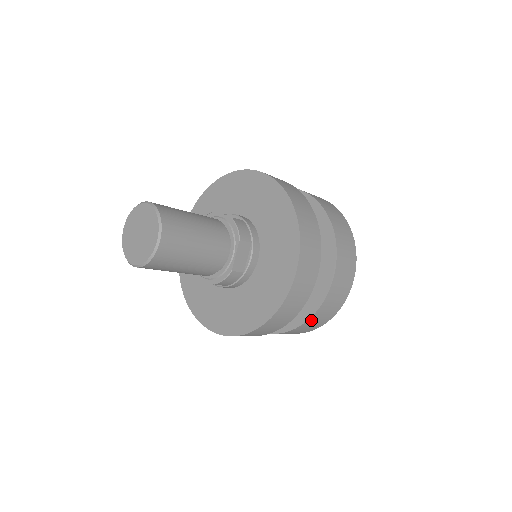
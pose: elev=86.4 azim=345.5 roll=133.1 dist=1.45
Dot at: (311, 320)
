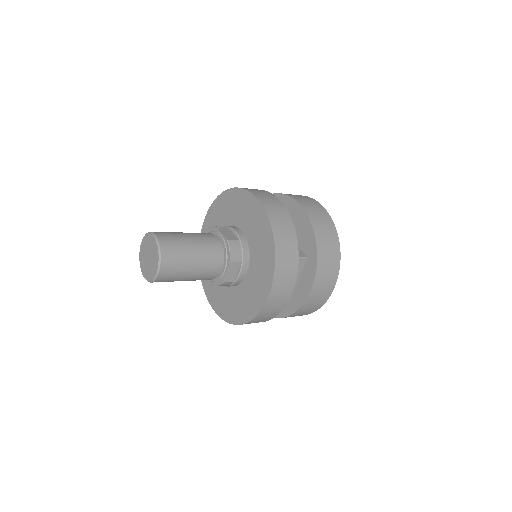
Dot at: (318, 233)
